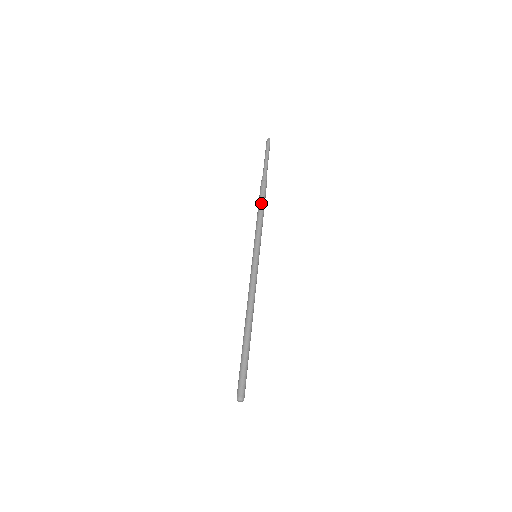
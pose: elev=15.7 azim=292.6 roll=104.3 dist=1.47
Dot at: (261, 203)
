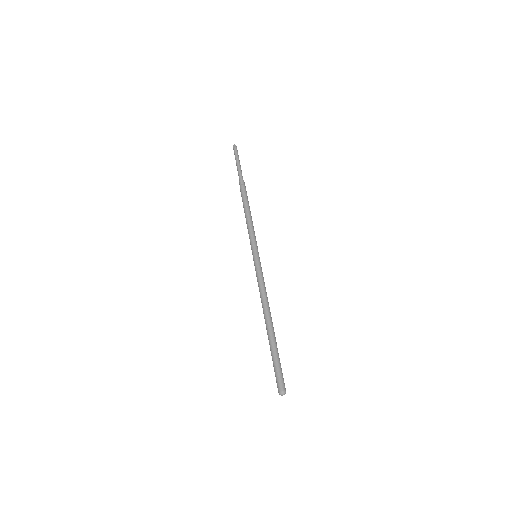
Dot at: (247, 206)
